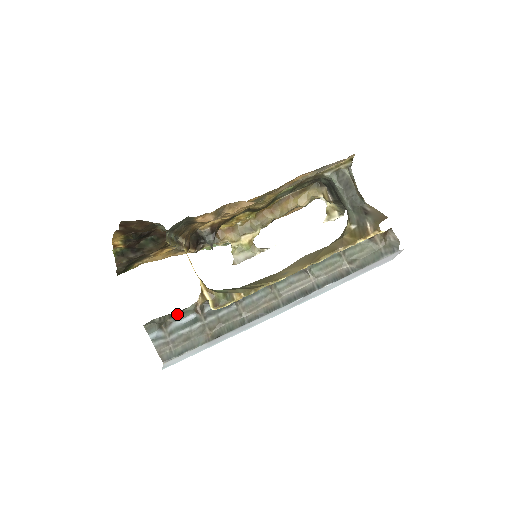
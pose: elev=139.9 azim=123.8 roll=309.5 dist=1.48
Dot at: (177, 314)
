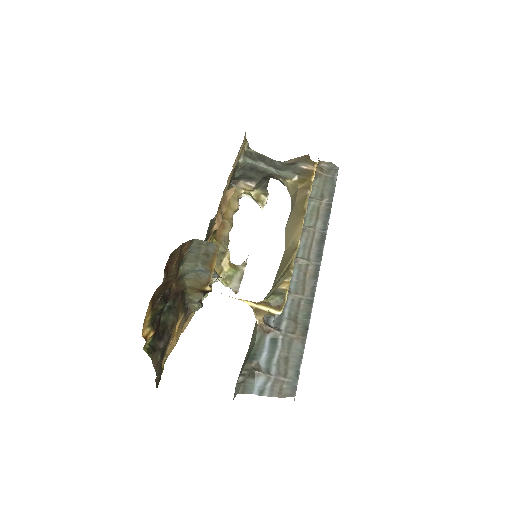
Dot at: (253, 353)
